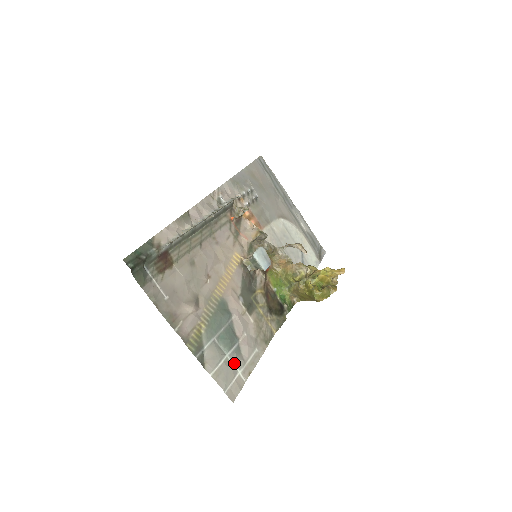
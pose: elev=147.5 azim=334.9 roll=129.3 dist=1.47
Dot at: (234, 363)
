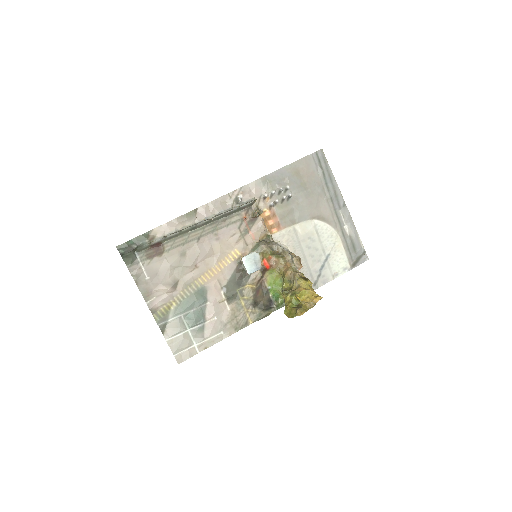
Dot at: (193, 337)
